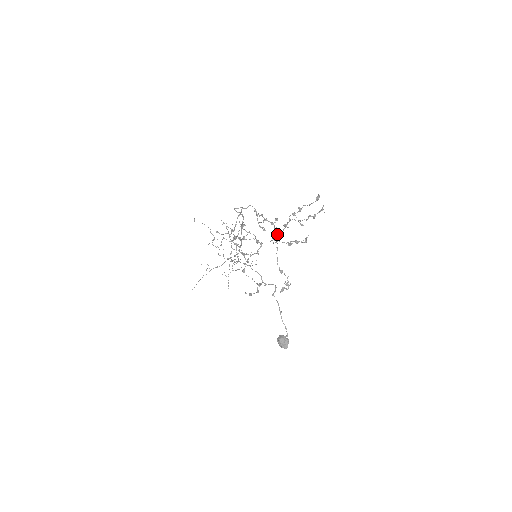
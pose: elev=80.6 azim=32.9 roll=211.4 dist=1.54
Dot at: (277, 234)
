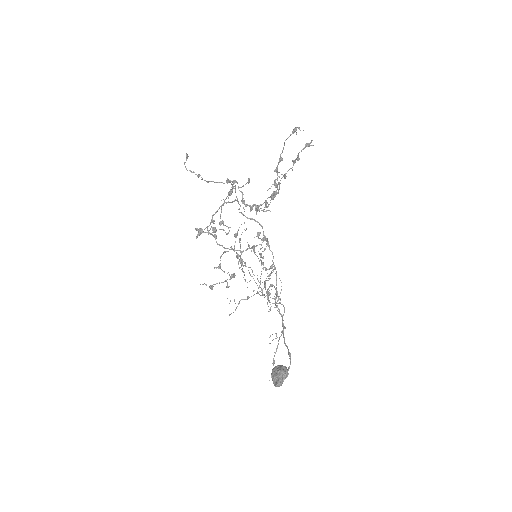
Dot at: occluded
